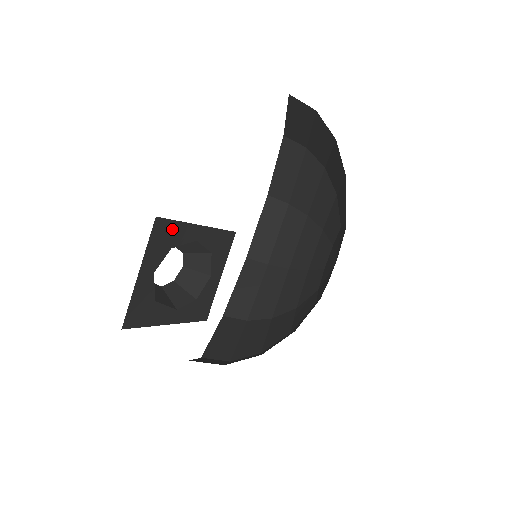
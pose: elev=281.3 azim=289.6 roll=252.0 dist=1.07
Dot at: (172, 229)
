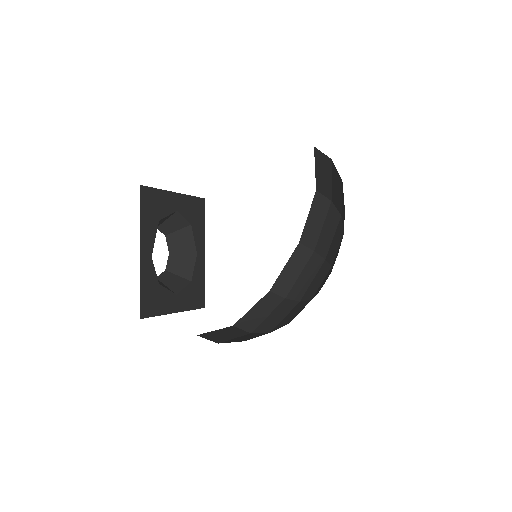
Dot at: (201, 220)
